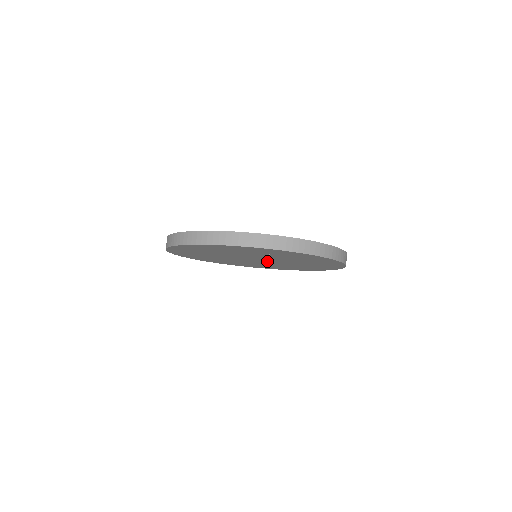
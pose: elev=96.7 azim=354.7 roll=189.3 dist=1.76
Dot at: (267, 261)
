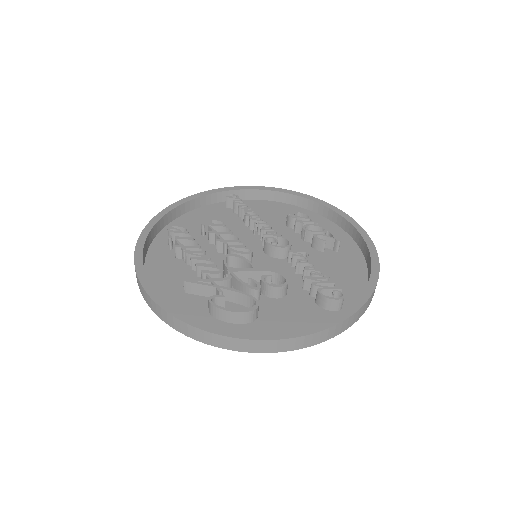
Dot at: (274, 263)
